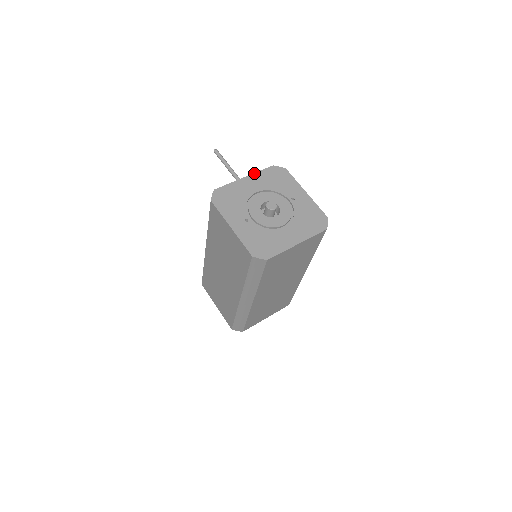
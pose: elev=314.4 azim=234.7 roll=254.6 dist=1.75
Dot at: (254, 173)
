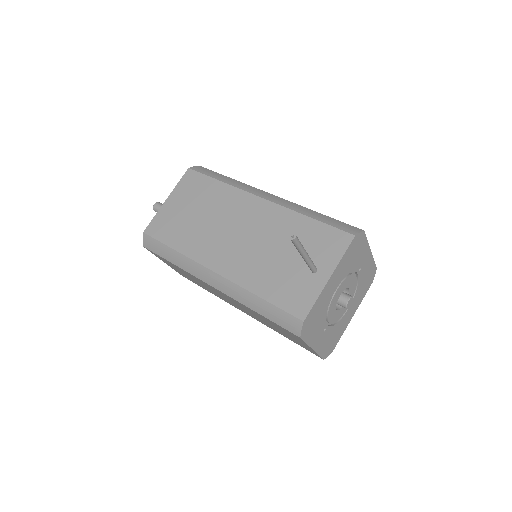
Dot at: (339, 264)
